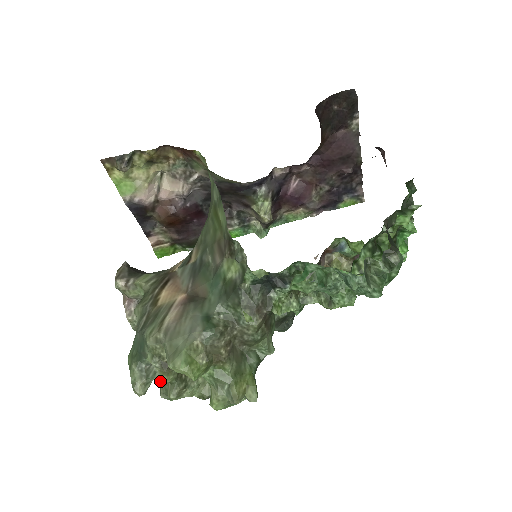
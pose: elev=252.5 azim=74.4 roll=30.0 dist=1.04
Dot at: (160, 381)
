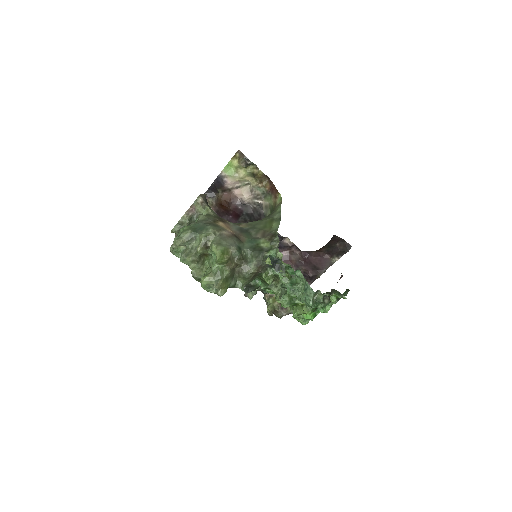
Dot at: (188, 249)
